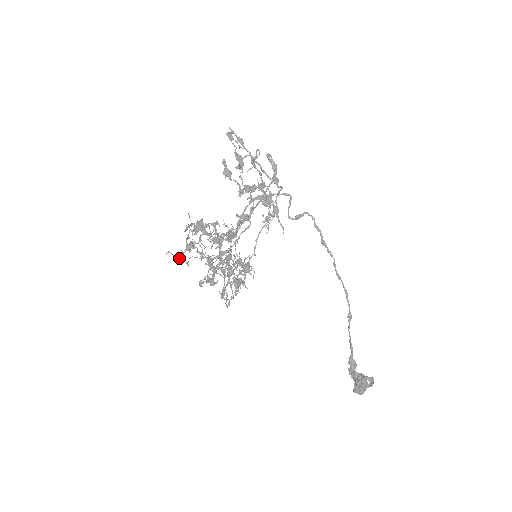
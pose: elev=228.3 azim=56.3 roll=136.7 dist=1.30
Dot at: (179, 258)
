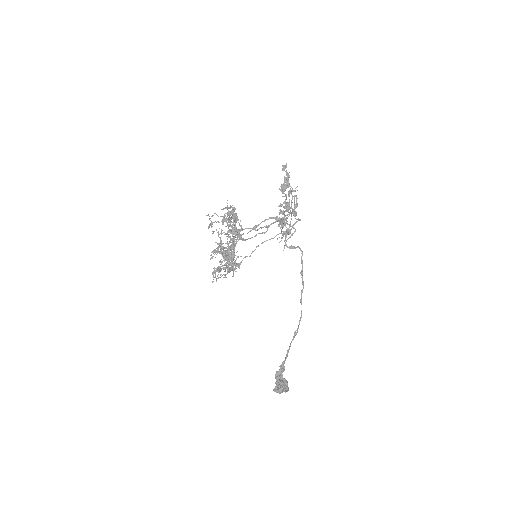
Dot at: (212, 224)
